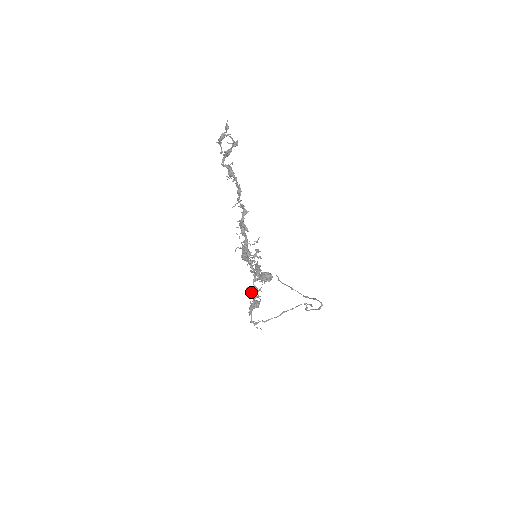
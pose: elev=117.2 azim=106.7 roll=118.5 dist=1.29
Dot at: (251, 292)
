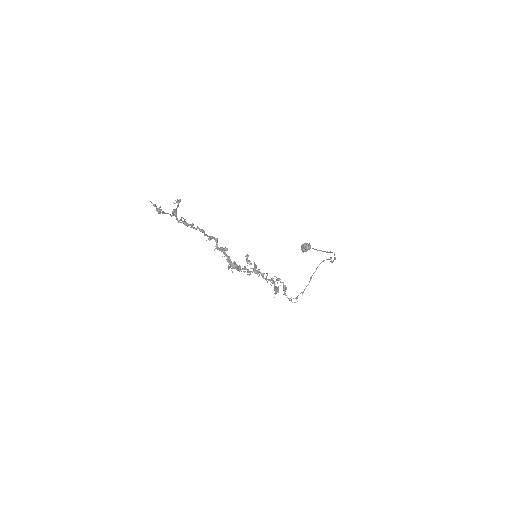
Dot at: occluded
